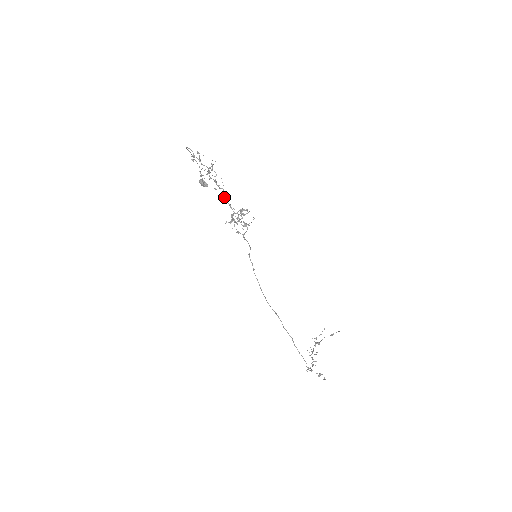
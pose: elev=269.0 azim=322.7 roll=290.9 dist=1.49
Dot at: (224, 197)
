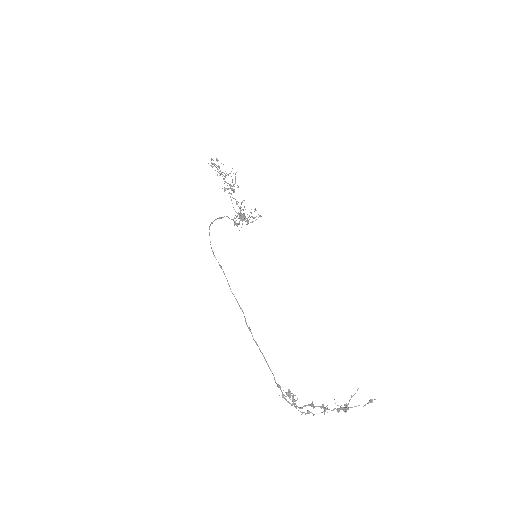
Dot at: (234, 198)
